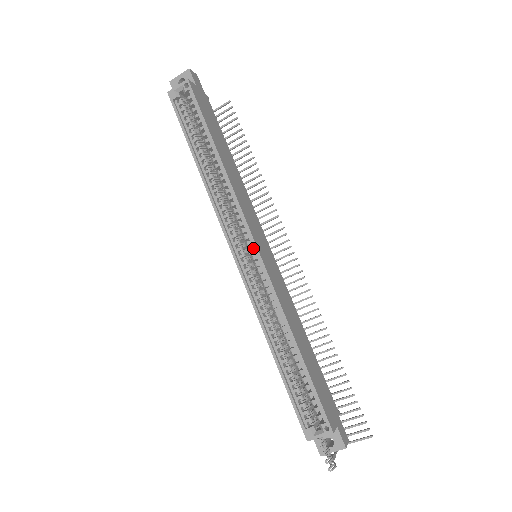
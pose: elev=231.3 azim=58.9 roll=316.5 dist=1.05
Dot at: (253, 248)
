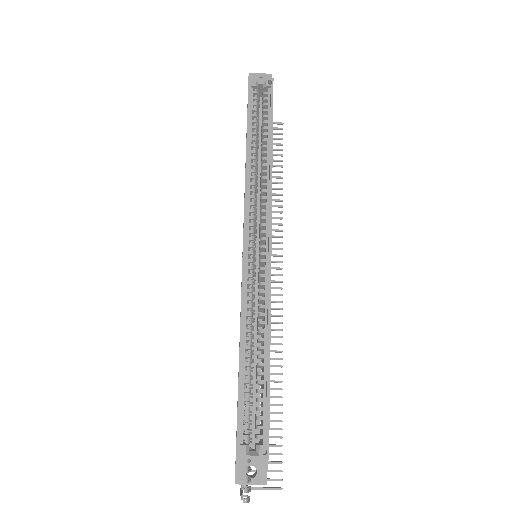
Dot at: (266, 244)
